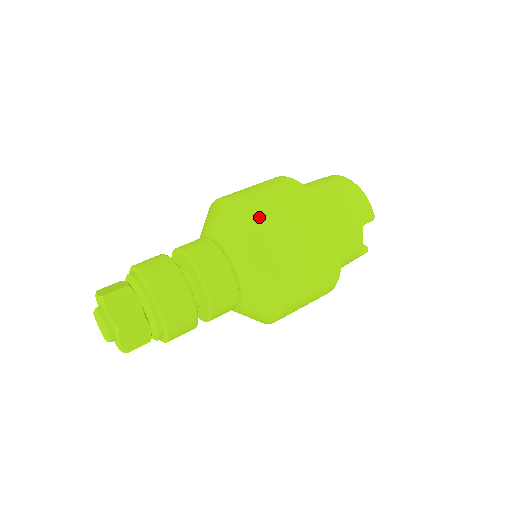
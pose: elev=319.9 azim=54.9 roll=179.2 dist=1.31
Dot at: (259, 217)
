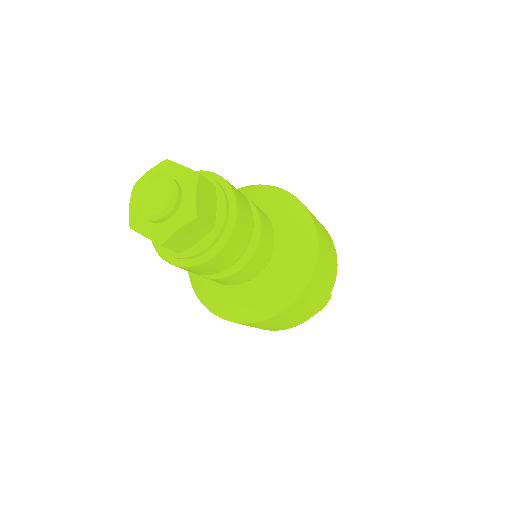
Dot at: occluded
